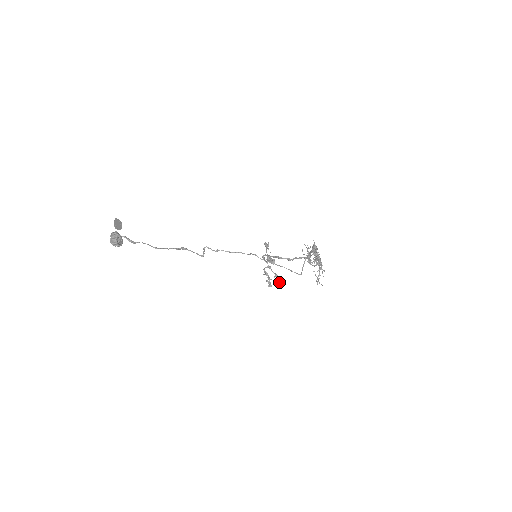
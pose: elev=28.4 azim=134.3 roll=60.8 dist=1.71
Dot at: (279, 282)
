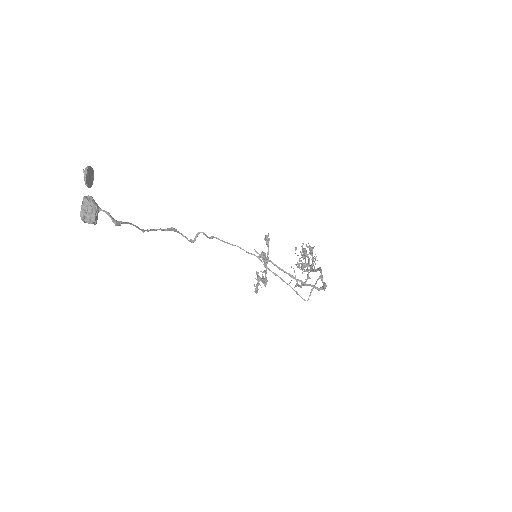
Dot at: occluded
